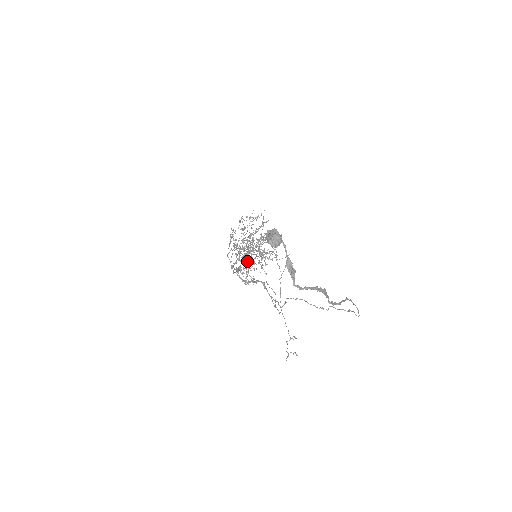
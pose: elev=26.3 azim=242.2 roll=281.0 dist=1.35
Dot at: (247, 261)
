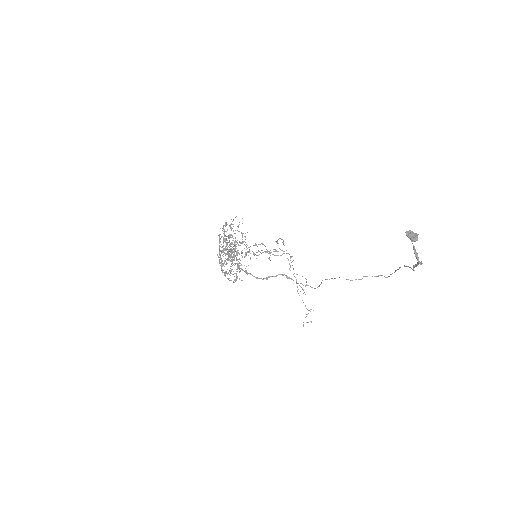
Dot at: occluded
